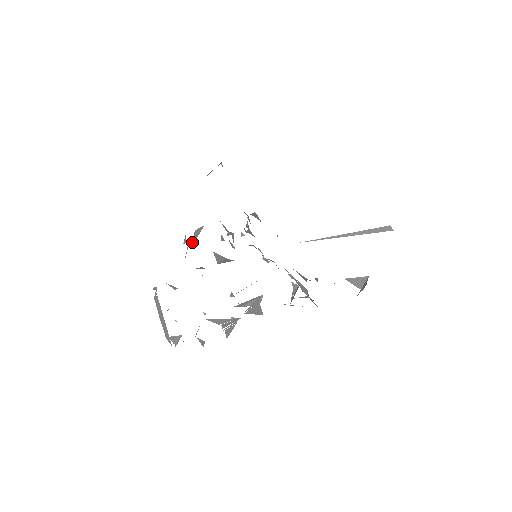
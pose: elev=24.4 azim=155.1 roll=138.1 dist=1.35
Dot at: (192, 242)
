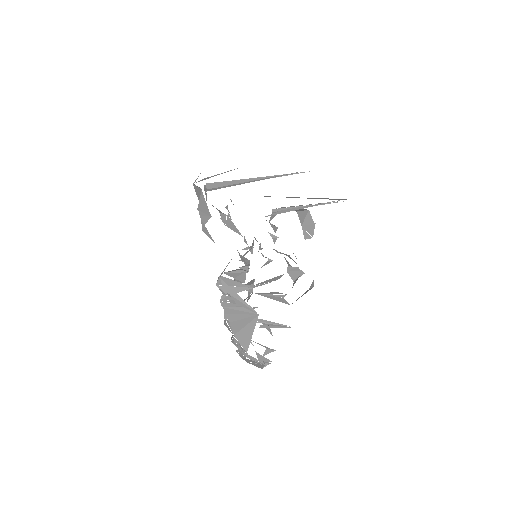
Dot at: (220, 284)
